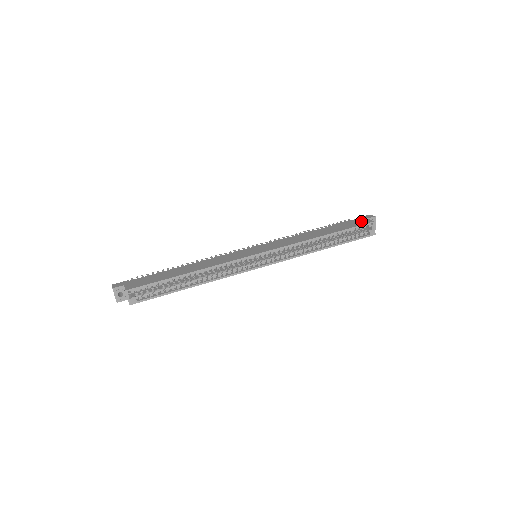
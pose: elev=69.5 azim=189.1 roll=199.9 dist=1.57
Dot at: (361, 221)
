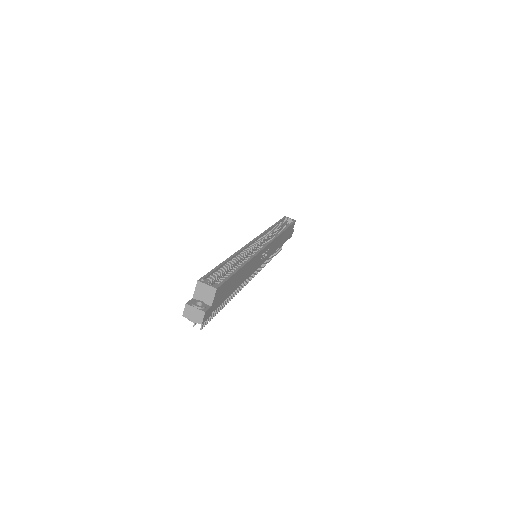
Dot at: occluded
